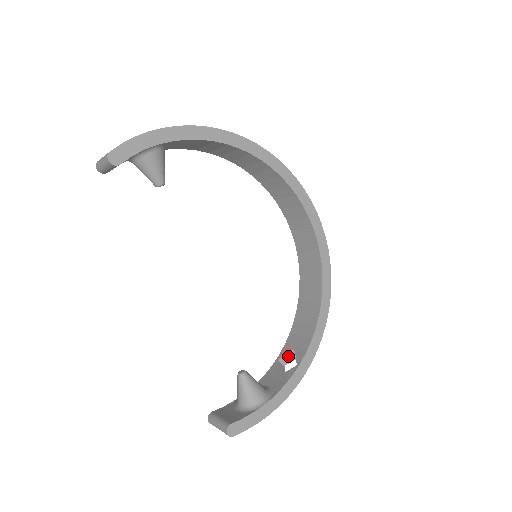
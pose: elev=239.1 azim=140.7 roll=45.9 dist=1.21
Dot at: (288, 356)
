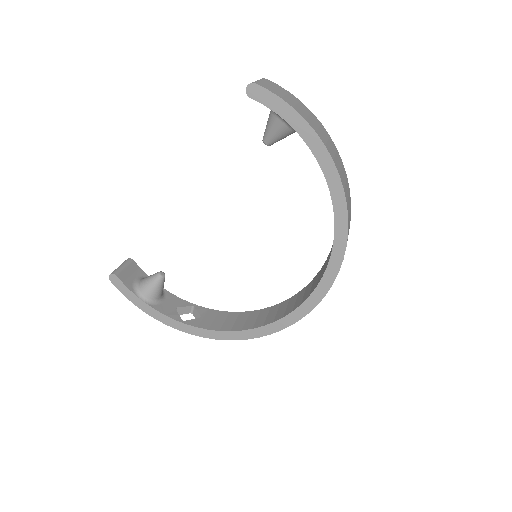
Dot at: (197, 313)
